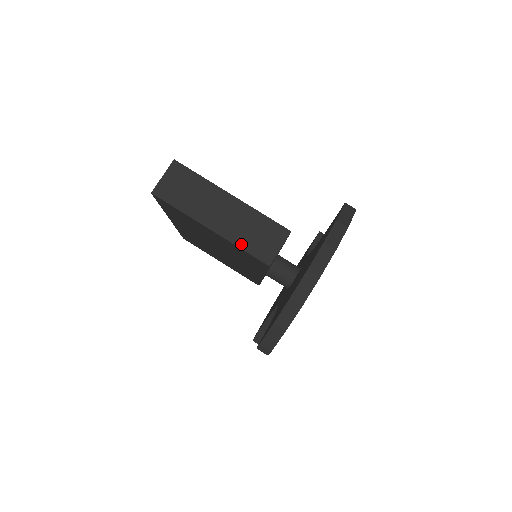
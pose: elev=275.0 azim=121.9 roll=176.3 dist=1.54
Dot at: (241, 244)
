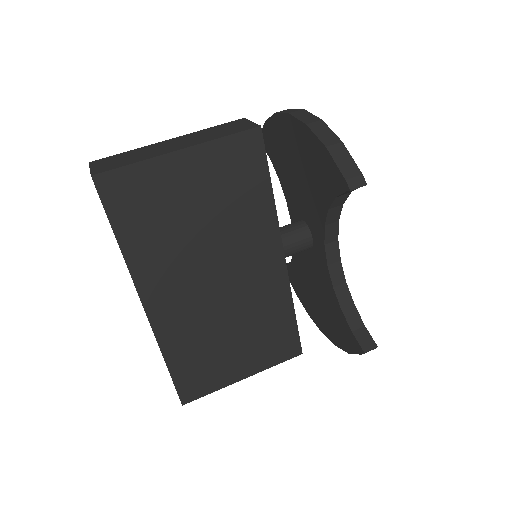
Dot at: (219, 137)
